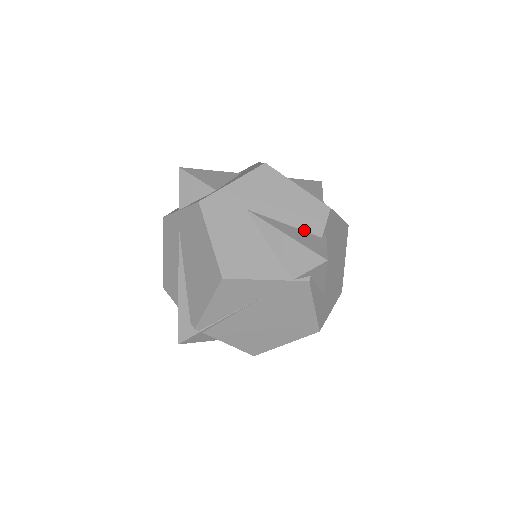
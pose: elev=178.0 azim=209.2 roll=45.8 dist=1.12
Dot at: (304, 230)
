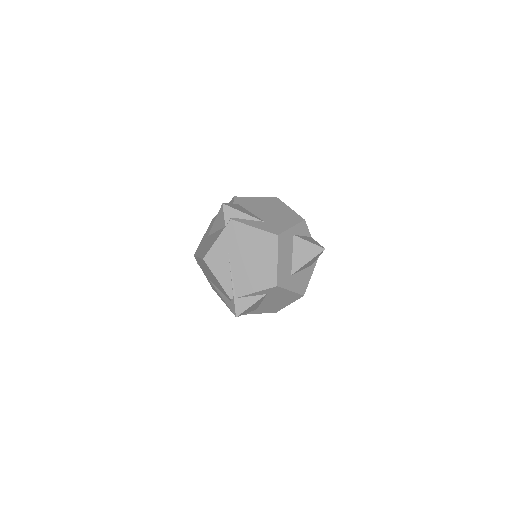
Dot at: occluded
